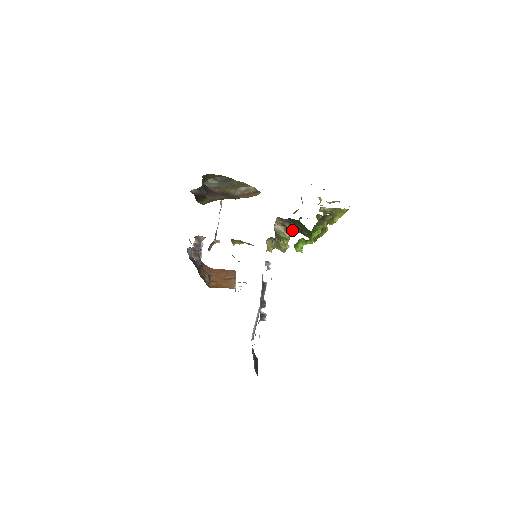
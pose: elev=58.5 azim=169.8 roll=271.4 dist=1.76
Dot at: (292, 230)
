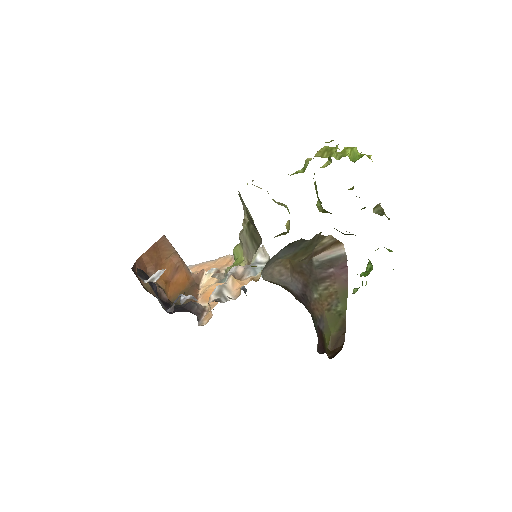
Dot at: occluded
